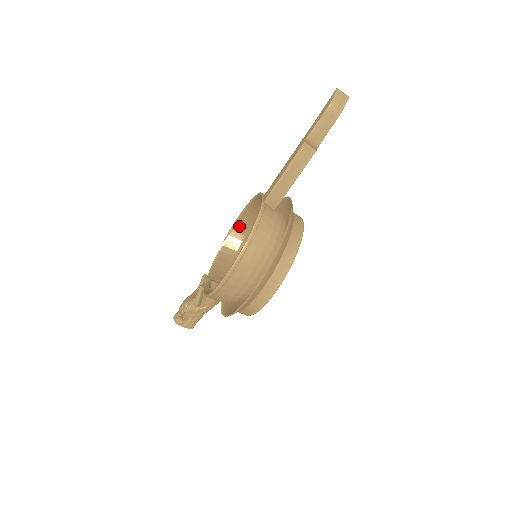
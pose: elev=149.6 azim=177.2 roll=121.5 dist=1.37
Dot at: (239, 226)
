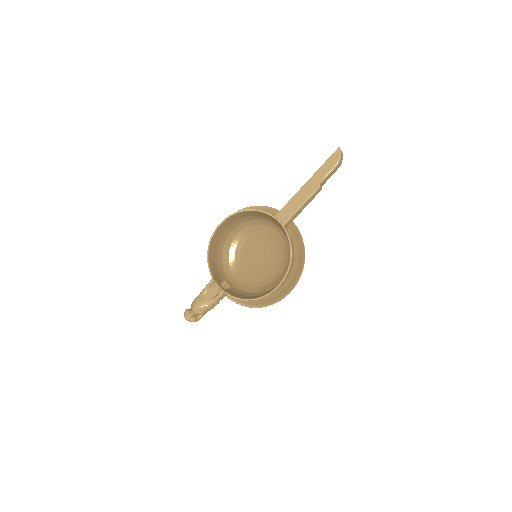
Dot at: (220, 229)
